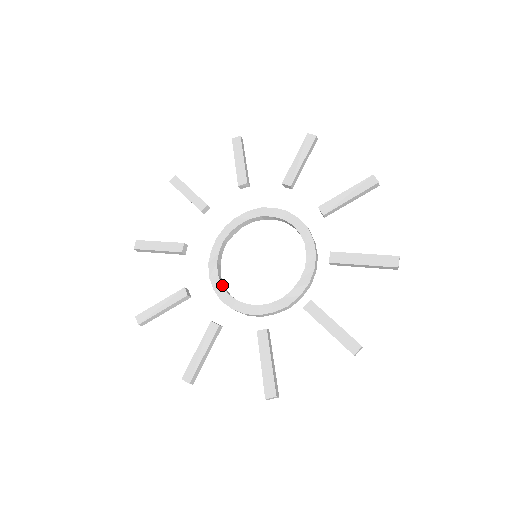
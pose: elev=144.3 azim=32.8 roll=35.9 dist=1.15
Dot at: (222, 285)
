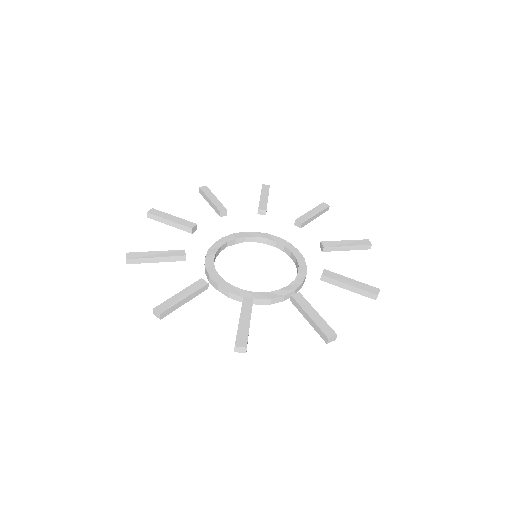
Dot at: occluded
